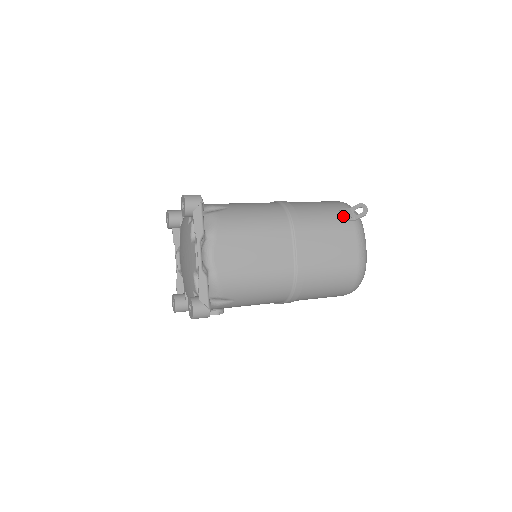
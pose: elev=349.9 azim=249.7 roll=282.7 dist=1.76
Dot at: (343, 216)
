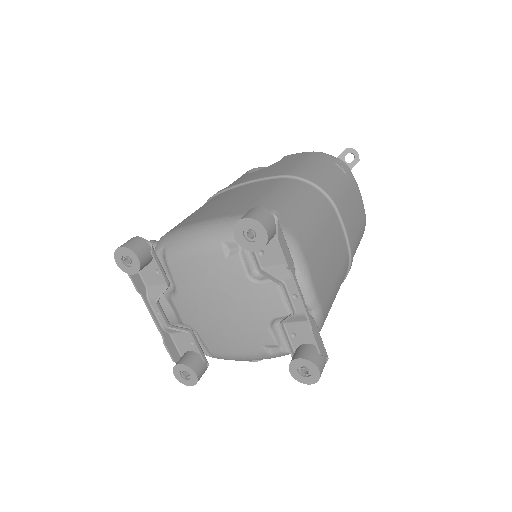
Dot at: (344, 170)
